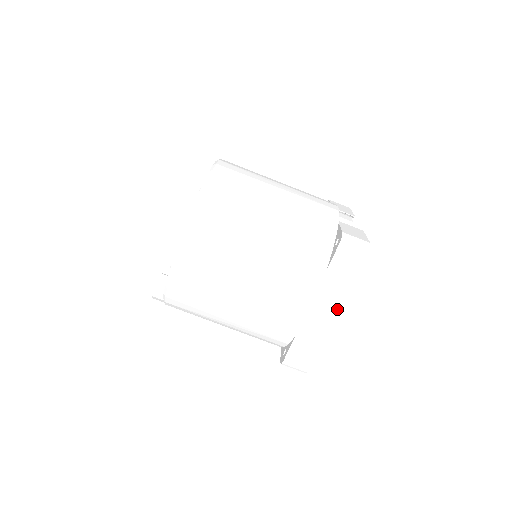
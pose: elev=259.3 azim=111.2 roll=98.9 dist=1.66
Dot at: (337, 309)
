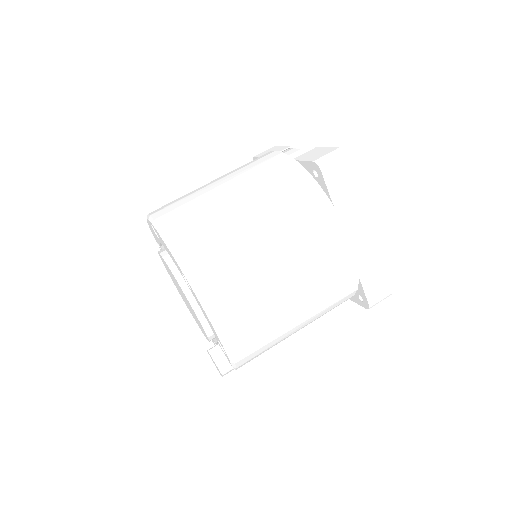
Dot at: (370, 223)
